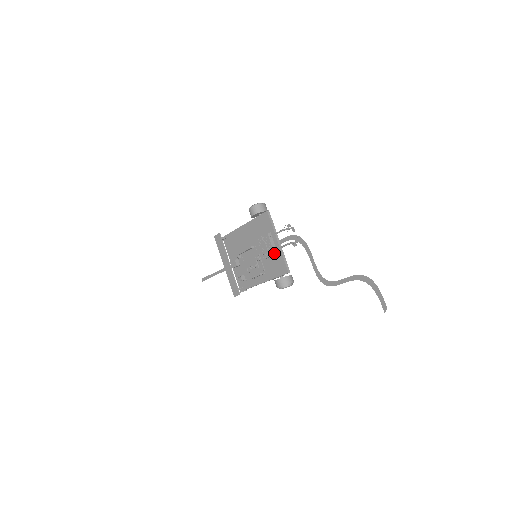
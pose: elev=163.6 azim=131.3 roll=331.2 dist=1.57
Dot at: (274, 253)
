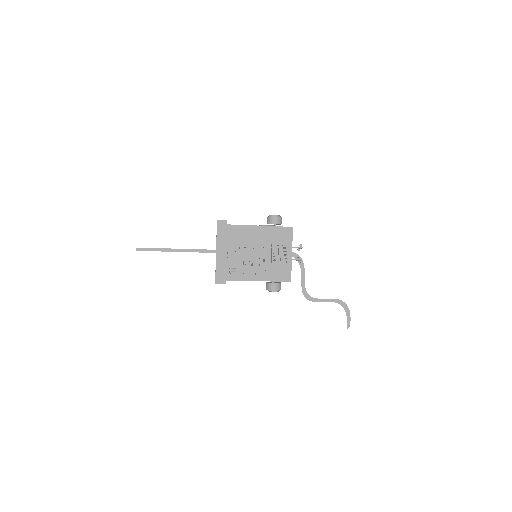
Dot at: (288, 262)
